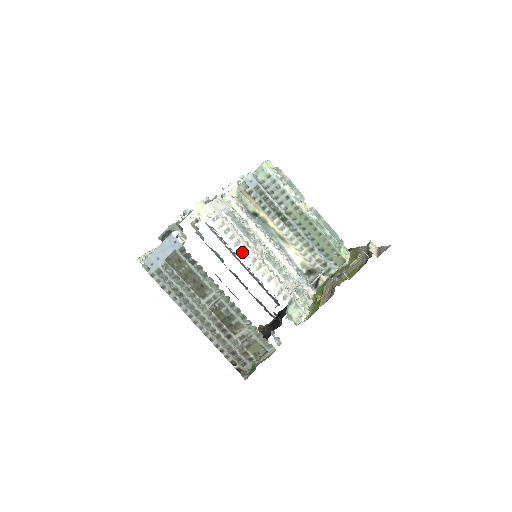
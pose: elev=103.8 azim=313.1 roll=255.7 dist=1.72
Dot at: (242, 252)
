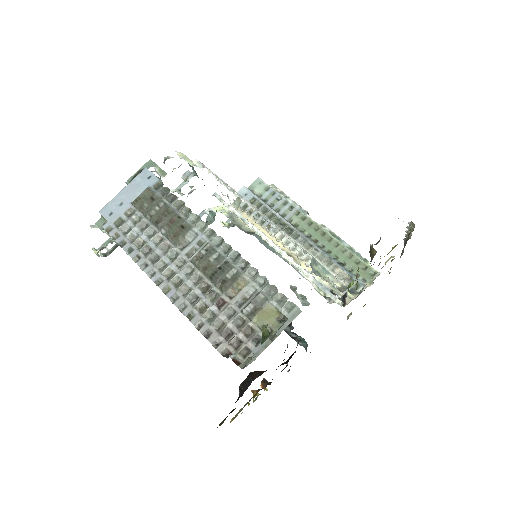
Dot at: (241, 197)
